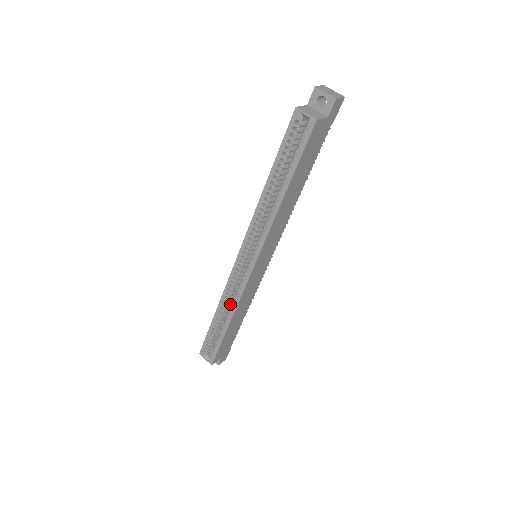
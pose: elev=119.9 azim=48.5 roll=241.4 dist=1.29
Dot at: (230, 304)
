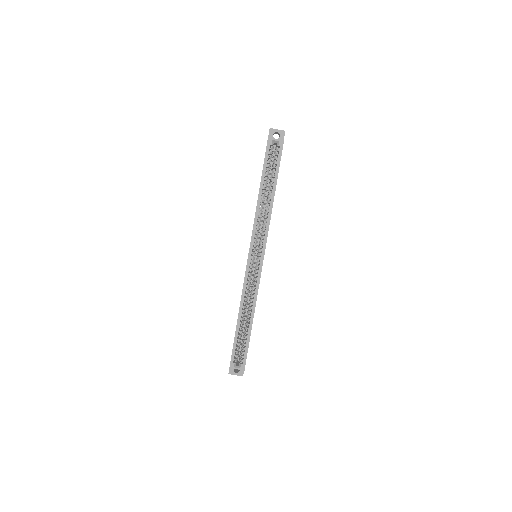
Dot at: (247, 304)
